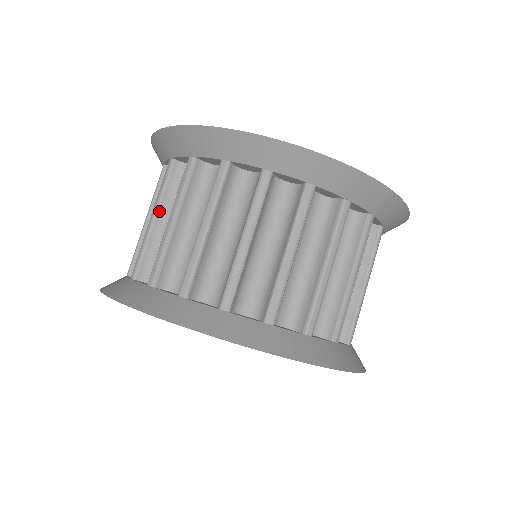
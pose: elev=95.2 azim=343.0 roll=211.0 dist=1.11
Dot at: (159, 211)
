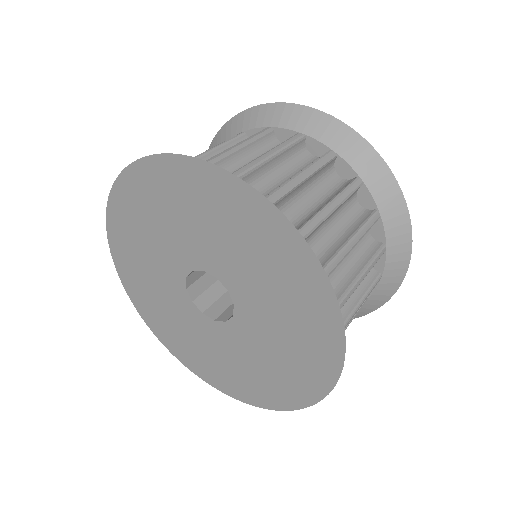
Dot at: occluded
